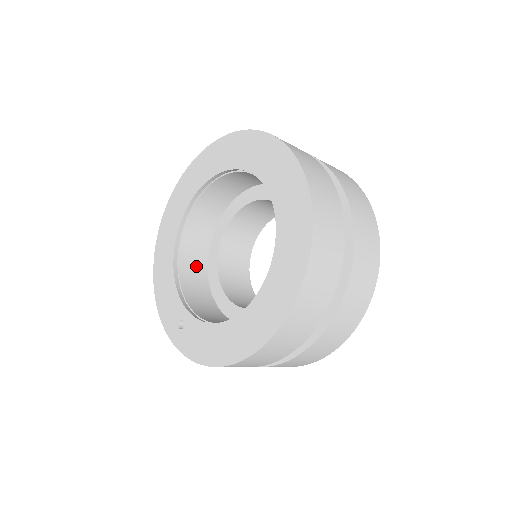
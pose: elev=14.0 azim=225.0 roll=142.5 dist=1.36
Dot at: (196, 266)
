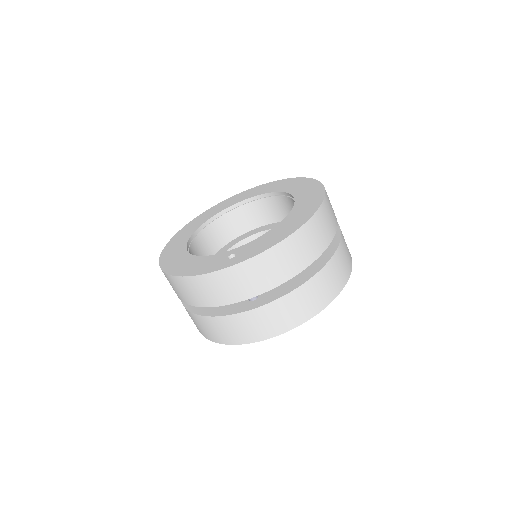
Dot at: occluded
